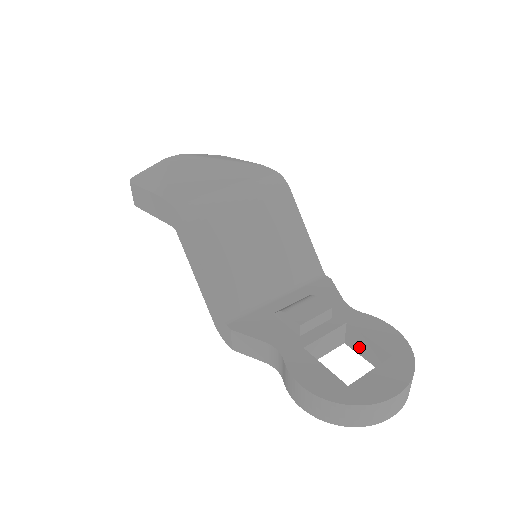
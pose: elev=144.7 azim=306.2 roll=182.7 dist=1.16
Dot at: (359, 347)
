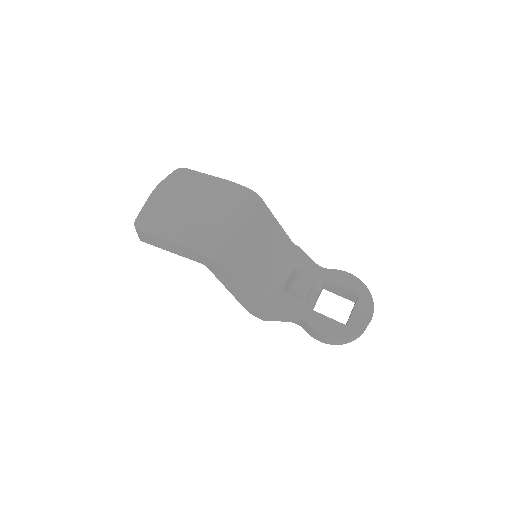
Dot at: (335, 291)
